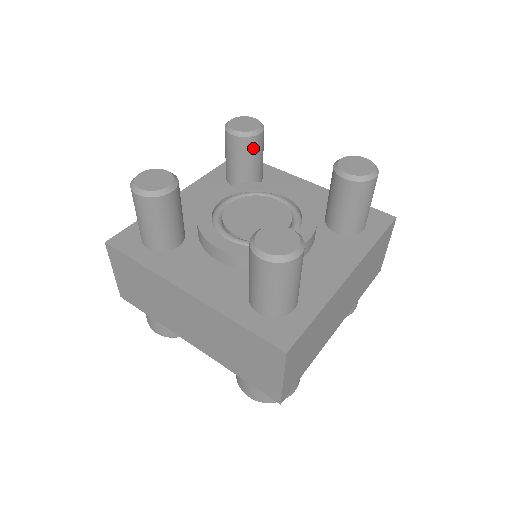
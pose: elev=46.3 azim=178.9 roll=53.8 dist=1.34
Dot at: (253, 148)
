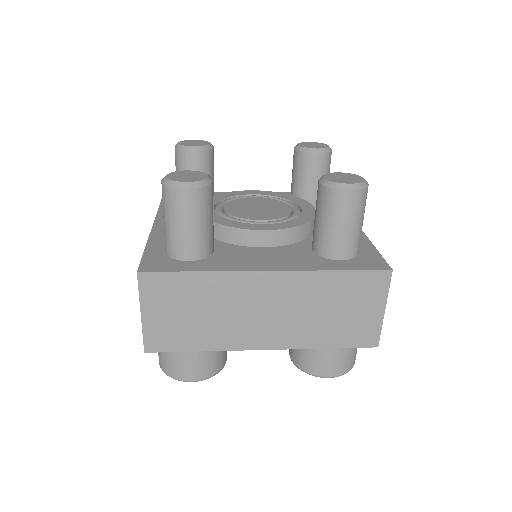
Dot at: (307, 165)
